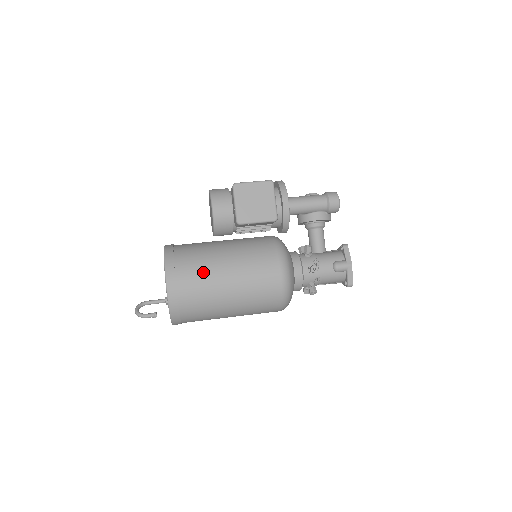
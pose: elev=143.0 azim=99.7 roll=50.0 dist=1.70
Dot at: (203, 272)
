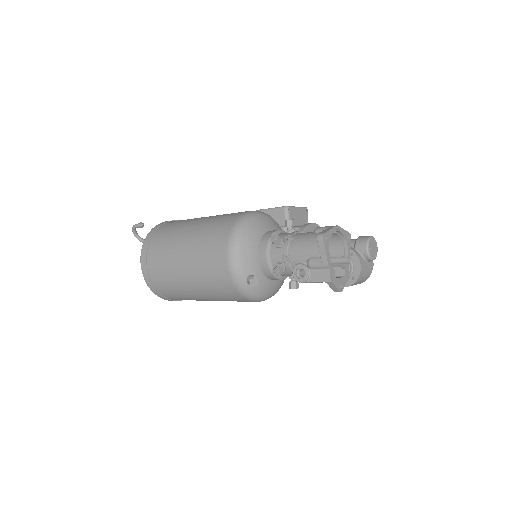
Dot at: occluded
